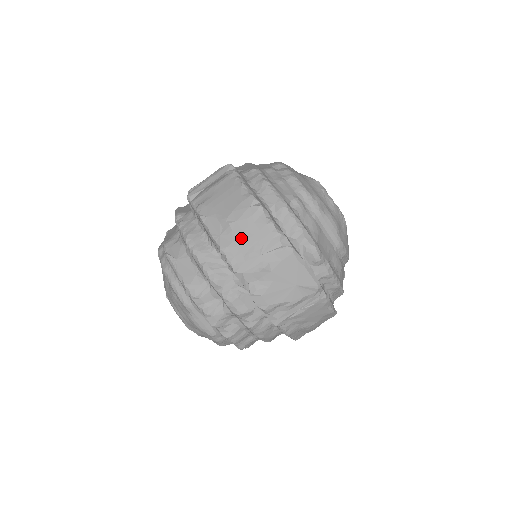
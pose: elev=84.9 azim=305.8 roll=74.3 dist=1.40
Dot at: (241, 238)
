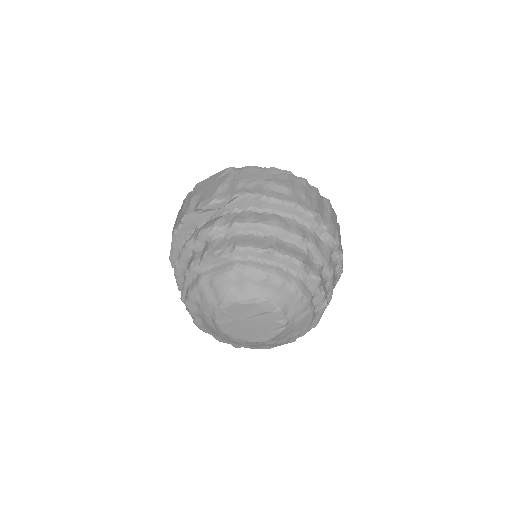
Dot at: (177, 220)
